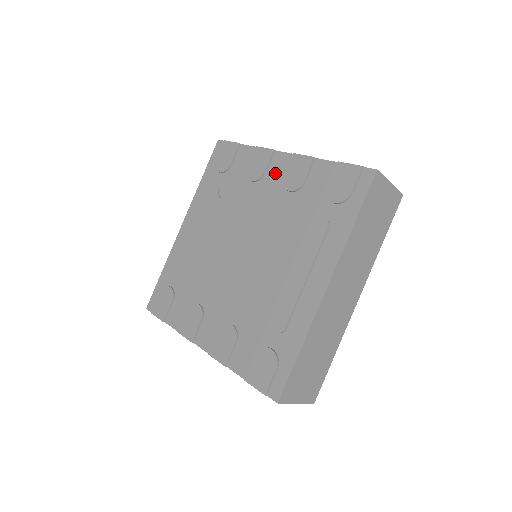
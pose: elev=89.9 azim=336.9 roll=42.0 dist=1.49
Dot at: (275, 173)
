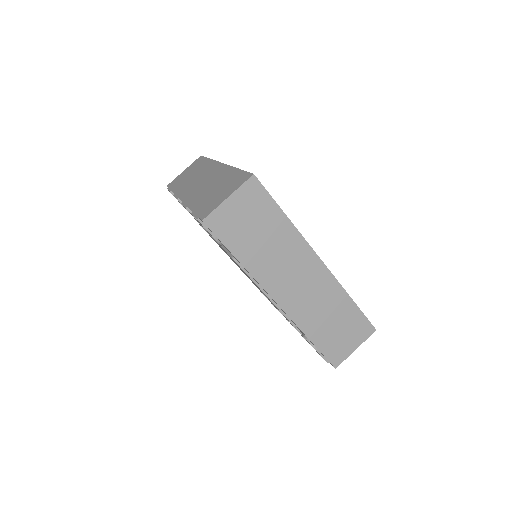
Dot at: occluded
